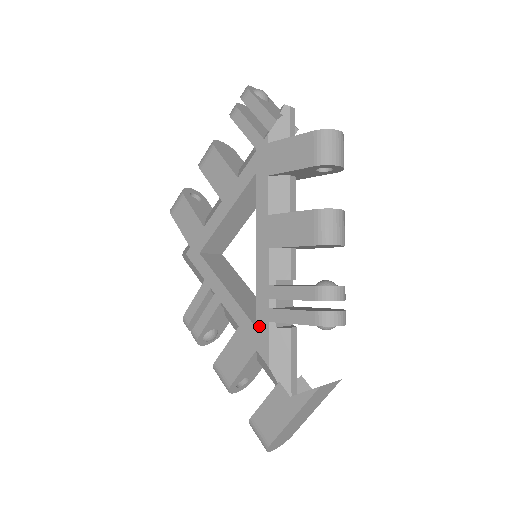
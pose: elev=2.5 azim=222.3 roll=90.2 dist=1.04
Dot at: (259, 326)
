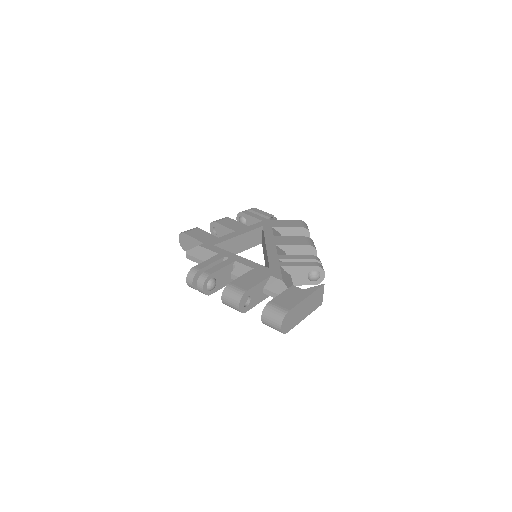
Dot at: (272, 267)
